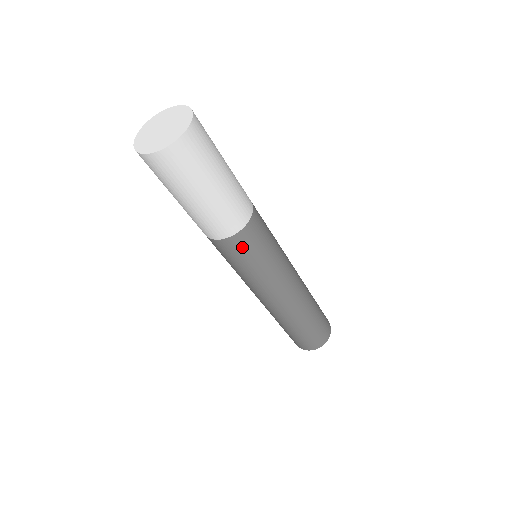
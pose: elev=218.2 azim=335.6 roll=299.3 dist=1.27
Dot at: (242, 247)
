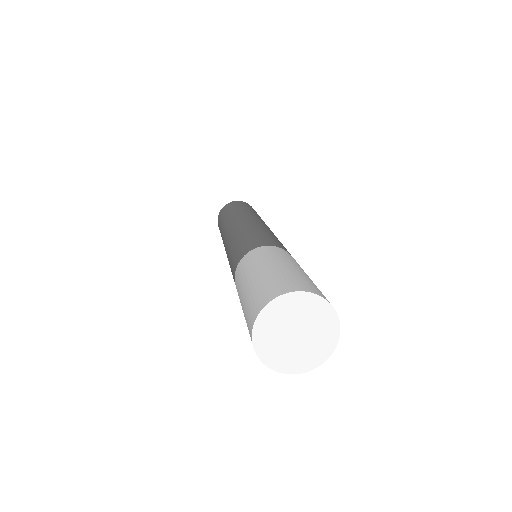
Dot at: occluded
